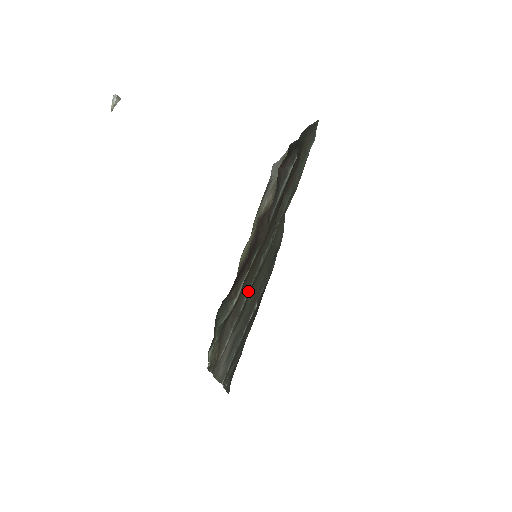
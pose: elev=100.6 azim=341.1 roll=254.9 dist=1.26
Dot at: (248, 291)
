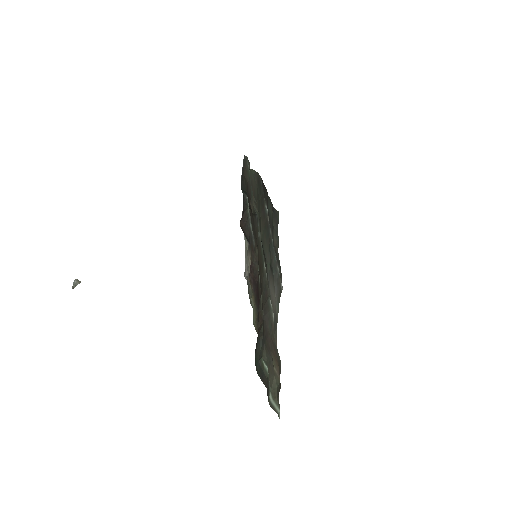
Dot at: (263, 262)
